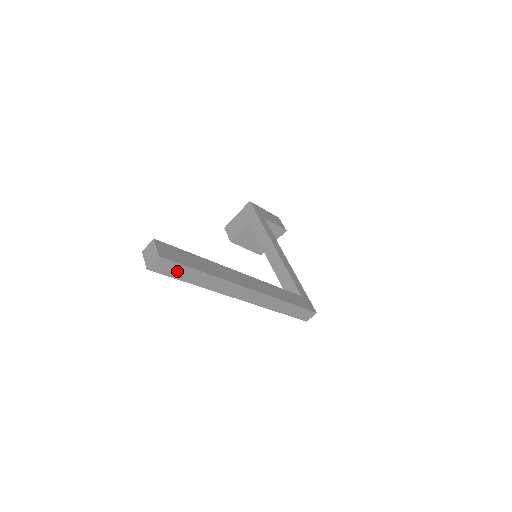
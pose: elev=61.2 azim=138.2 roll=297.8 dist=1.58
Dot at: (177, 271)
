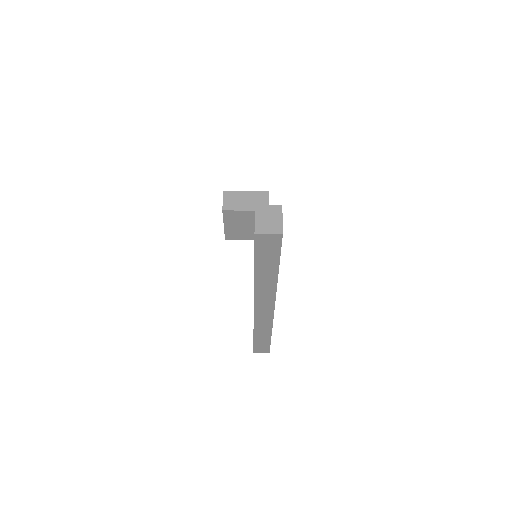
Dot at: (267, 255)
